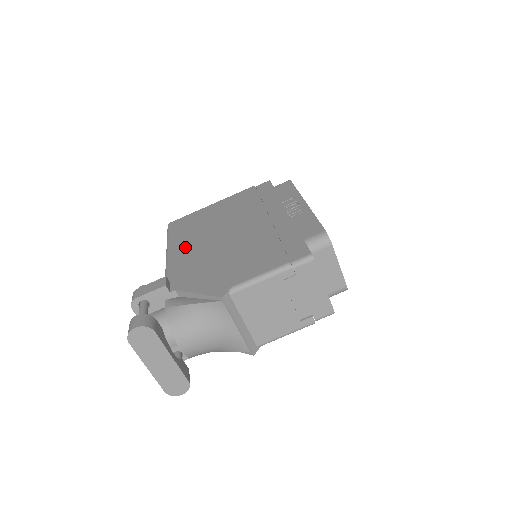
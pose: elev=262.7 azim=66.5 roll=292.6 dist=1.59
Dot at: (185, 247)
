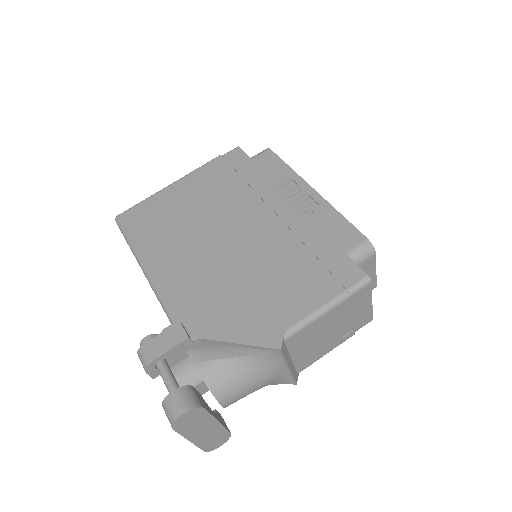
Dot at: (171, 262)
